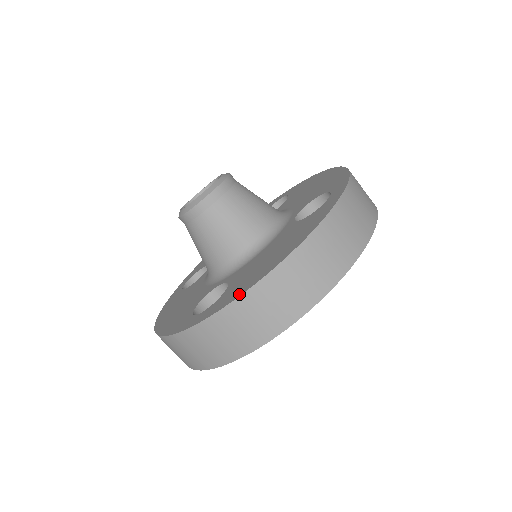
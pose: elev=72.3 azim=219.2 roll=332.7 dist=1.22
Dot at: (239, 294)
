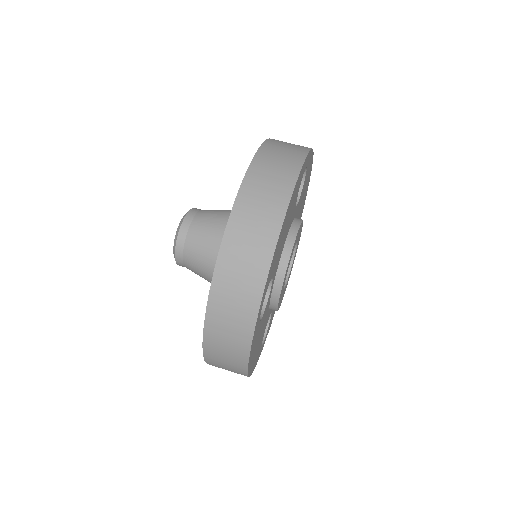
Dot at: (221, 244)
